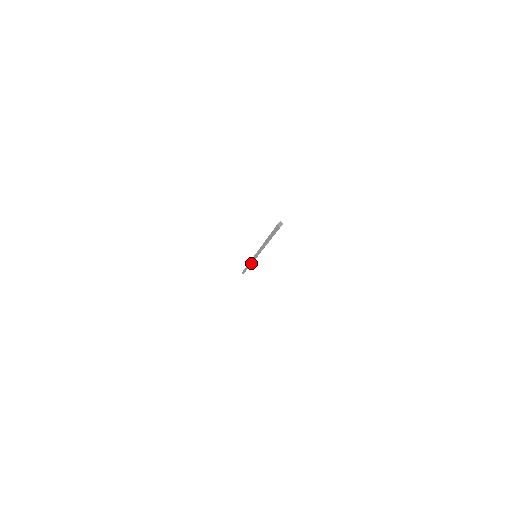
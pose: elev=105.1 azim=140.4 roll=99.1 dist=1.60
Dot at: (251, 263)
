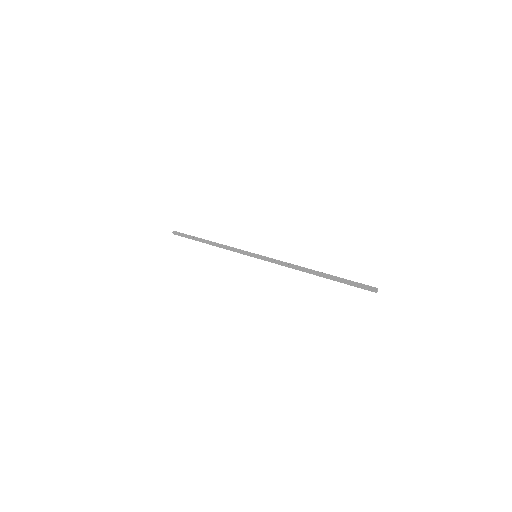
Dot at: (232, 250)
